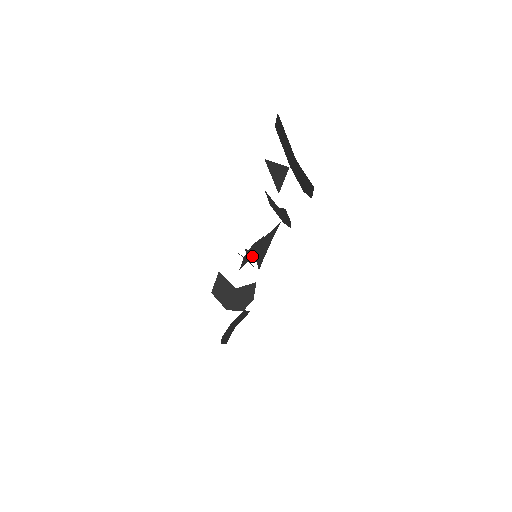
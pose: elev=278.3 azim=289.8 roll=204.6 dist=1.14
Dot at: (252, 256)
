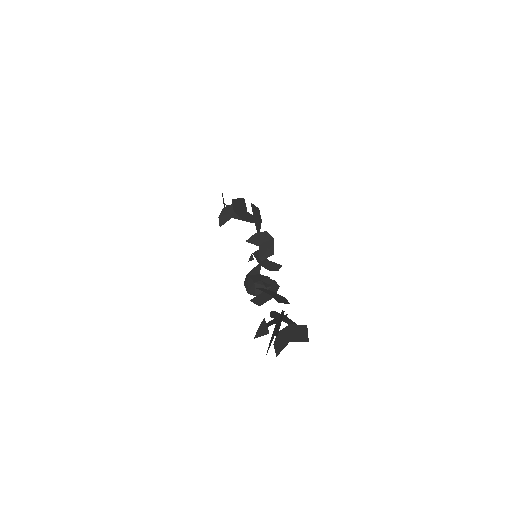
Dot at: (257, 245)
